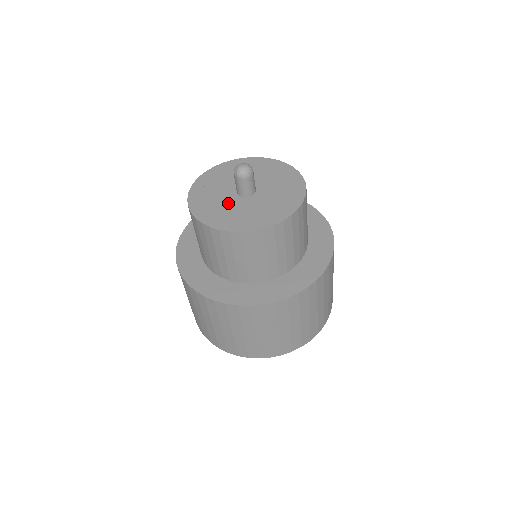
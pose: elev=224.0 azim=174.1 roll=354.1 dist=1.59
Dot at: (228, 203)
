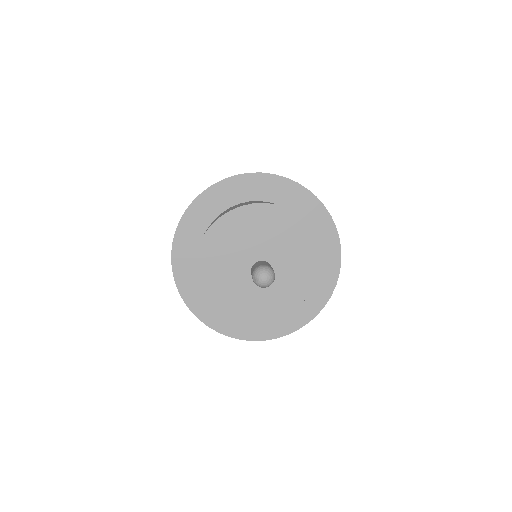
Dot at: (239, 287)
